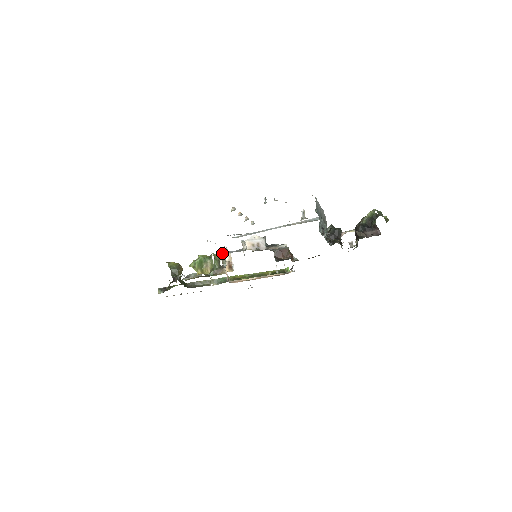
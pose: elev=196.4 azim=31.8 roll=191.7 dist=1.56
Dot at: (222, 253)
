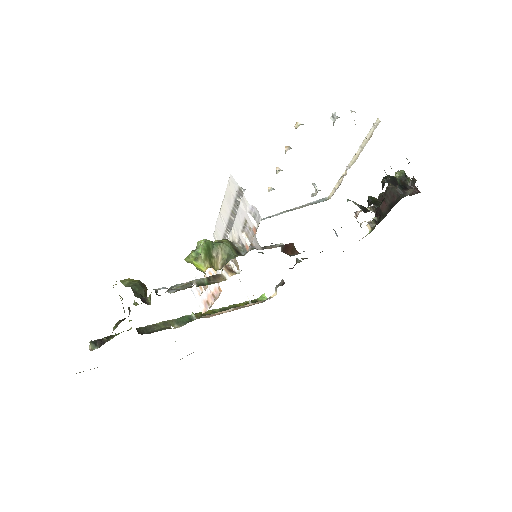
Dot at: occluded
